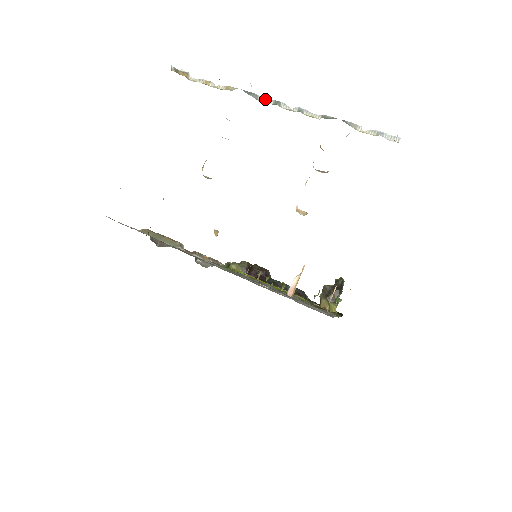
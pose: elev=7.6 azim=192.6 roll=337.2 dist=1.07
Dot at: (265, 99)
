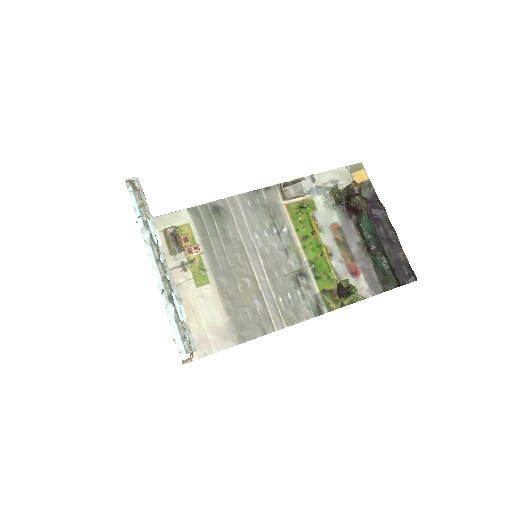
Dot at: (158, 249)
